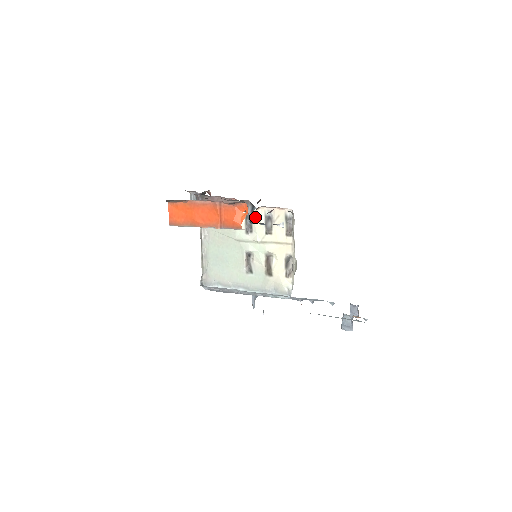
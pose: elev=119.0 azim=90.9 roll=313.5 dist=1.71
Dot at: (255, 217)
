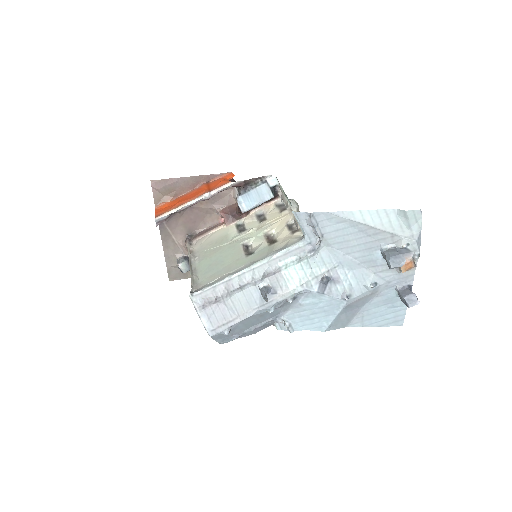
Dot at: (246, 220)
